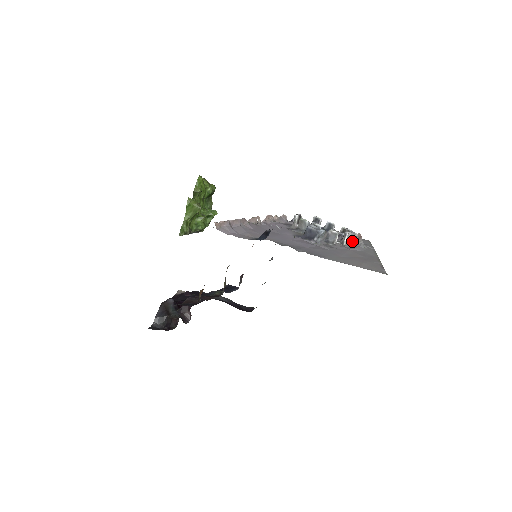
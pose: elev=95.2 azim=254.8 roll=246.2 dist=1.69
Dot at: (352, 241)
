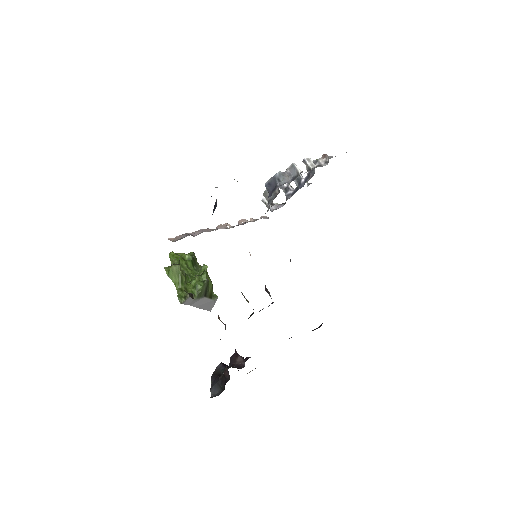
Dot at: (322, 165)
